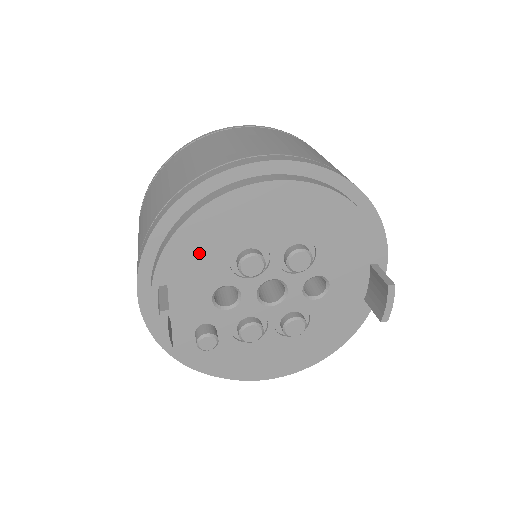
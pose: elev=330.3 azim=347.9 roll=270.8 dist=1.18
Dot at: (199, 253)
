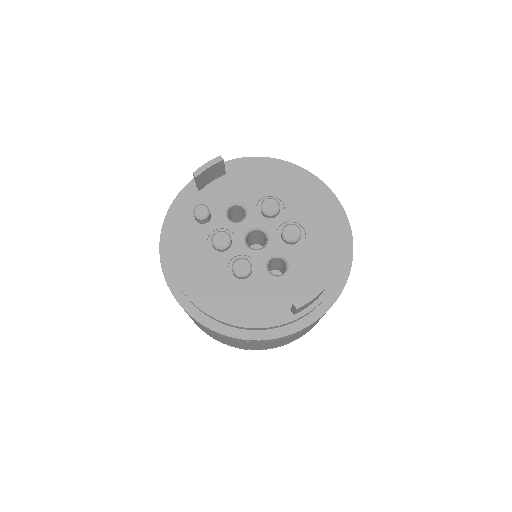
Dot at: (257, 179)
